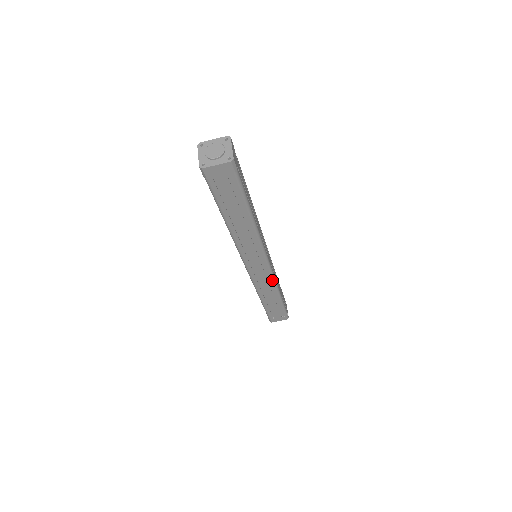
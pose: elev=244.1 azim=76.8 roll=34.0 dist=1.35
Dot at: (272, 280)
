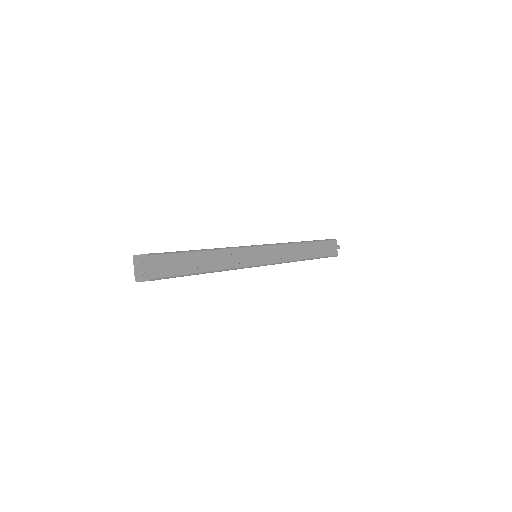
Dot at: occluded
